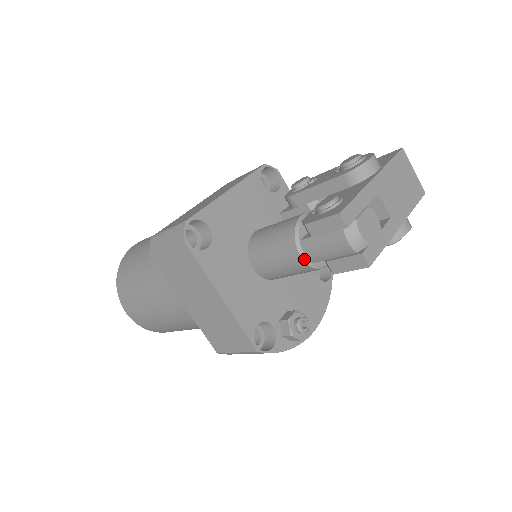
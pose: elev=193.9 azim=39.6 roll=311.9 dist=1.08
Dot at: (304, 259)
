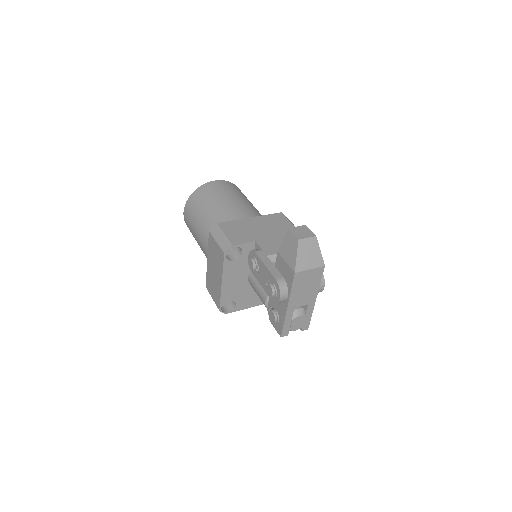
Dot at: occluded
